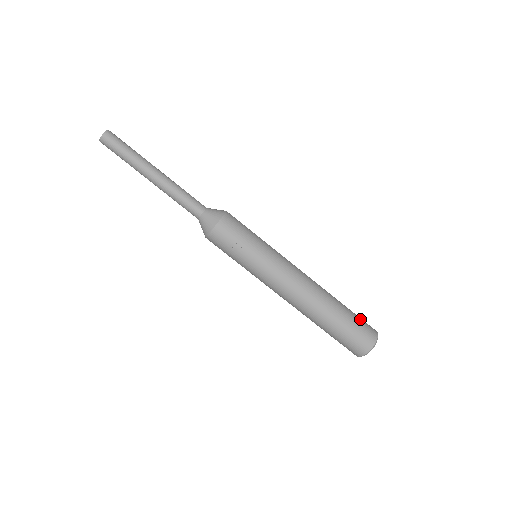
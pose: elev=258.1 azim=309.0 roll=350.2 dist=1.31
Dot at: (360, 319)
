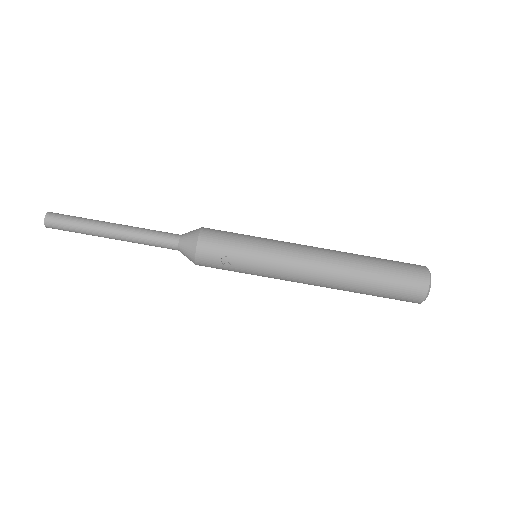
Dot at: (400, 264)
